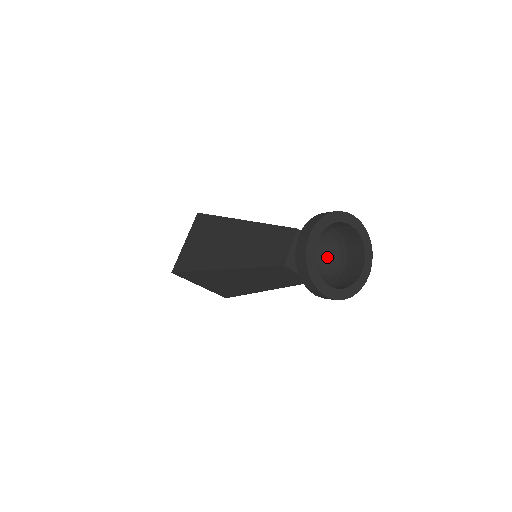
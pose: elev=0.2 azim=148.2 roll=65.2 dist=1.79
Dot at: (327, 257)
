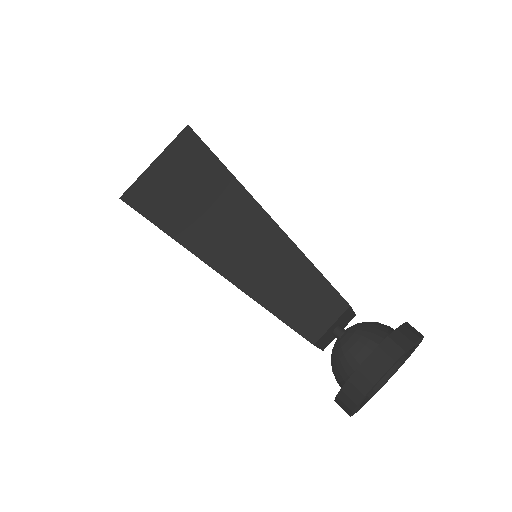
Dot at: occluded
